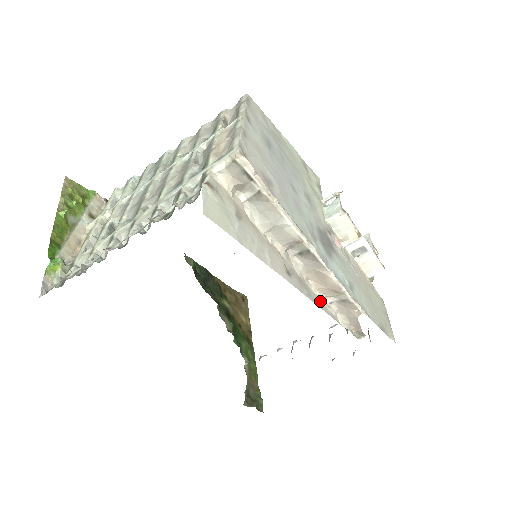
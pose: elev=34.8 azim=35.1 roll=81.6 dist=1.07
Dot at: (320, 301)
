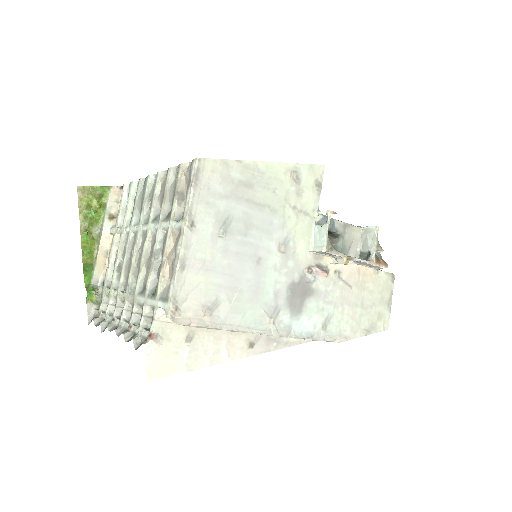
Dot at: occluded
